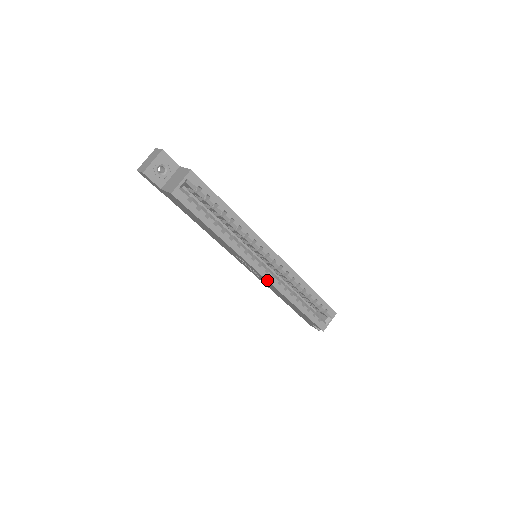
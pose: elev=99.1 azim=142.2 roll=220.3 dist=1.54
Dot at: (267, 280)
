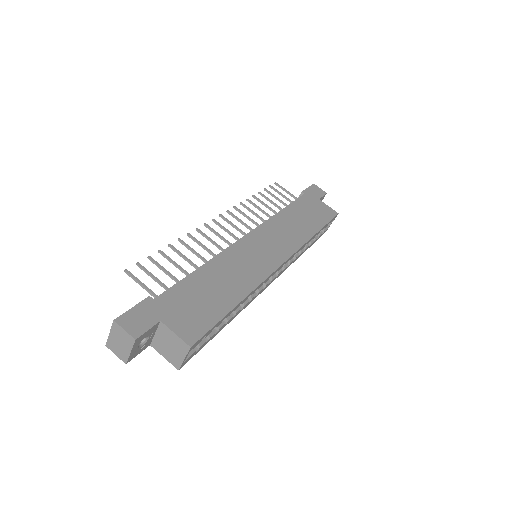
Dot at: occluded
